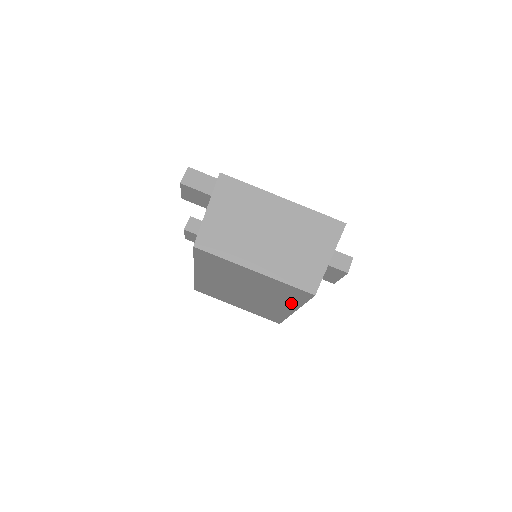
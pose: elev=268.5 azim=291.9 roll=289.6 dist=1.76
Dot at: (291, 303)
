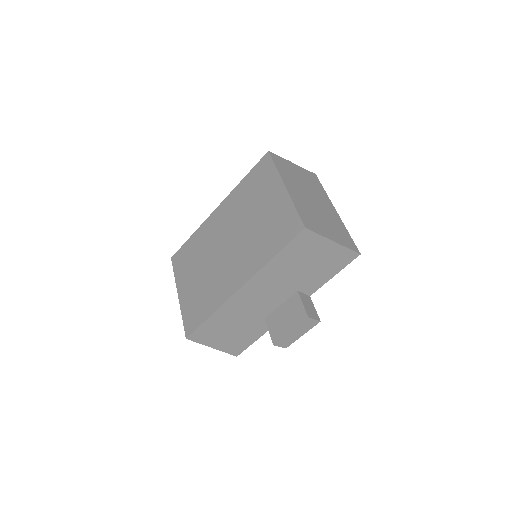
Dot at: (259, 260)
